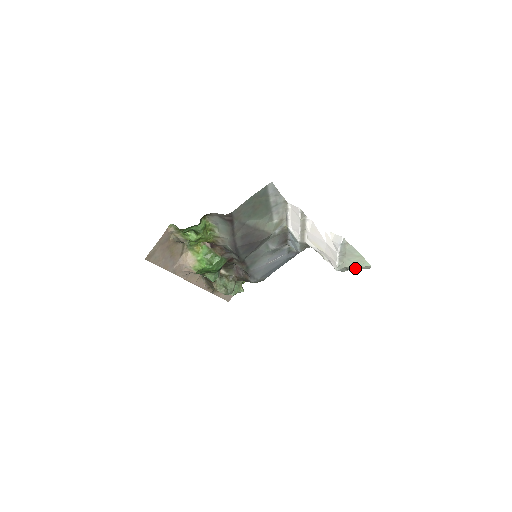
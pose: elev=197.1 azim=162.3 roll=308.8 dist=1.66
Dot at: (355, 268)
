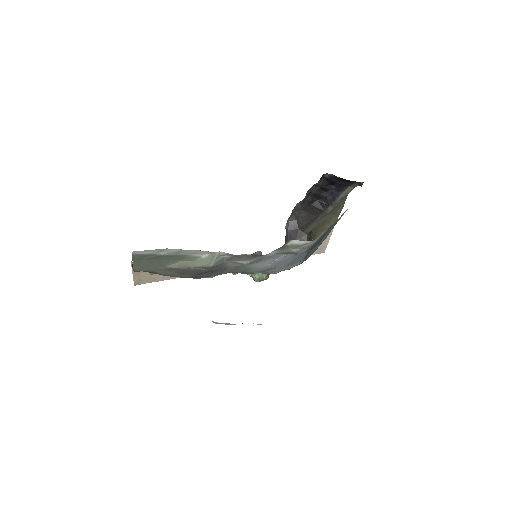
Dot at: occluded
